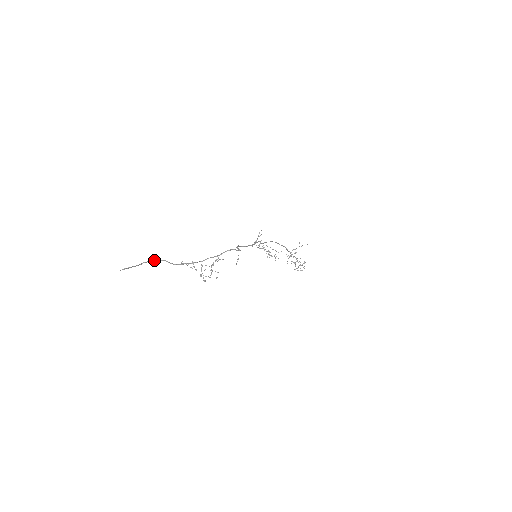
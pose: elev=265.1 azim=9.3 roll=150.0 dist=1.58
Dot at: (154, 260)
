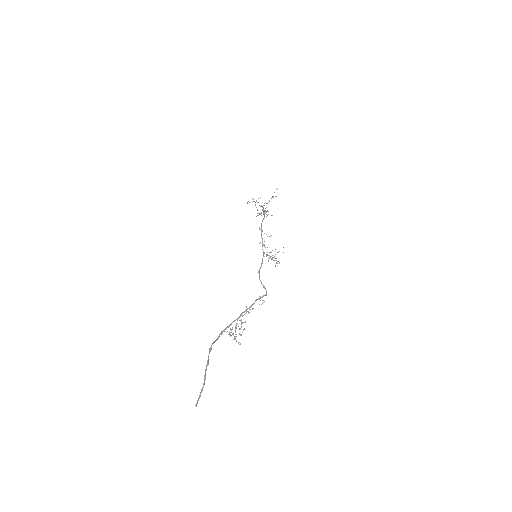
Dot at: occluded
